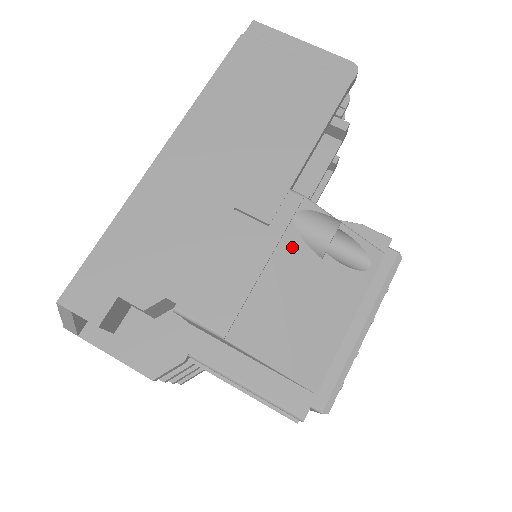
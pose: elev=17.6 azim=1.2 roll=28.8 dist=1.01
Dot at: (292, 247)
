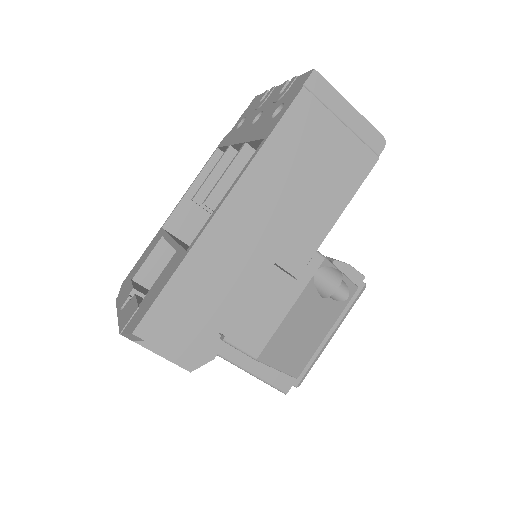
Dot at: (308, 294)
